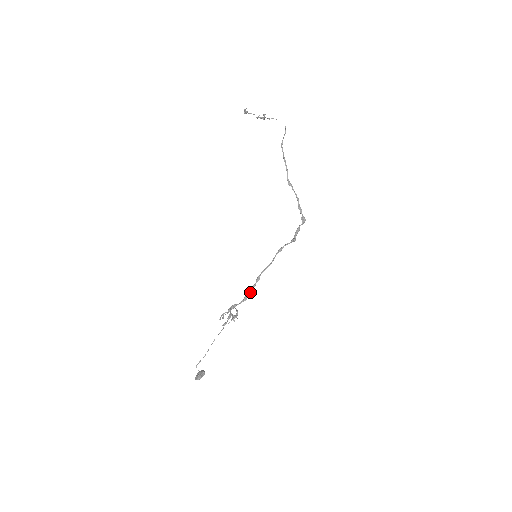
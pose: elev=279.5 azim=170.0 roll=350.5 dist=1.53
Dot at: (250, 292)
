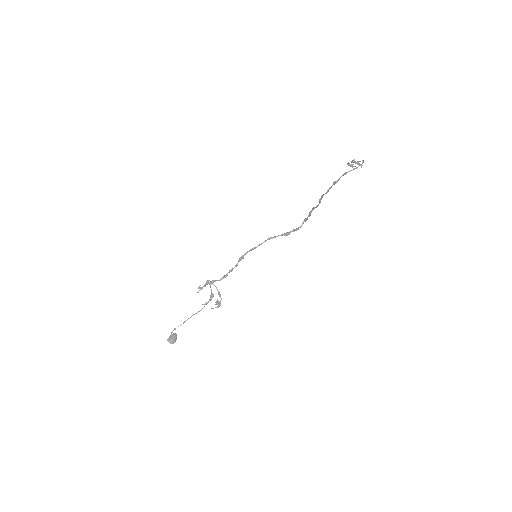
Dot at: (231, 271)
